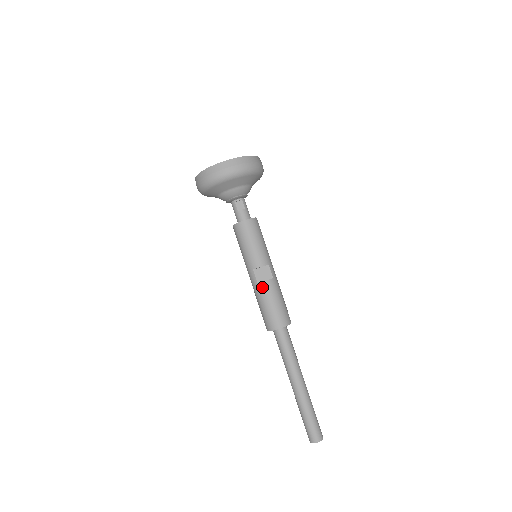
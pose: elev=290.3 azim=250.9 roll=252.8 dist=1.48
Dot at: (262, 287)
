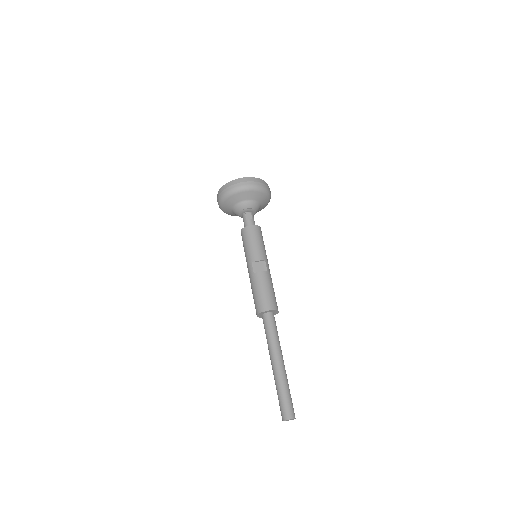
Dot at: (257, 276)
